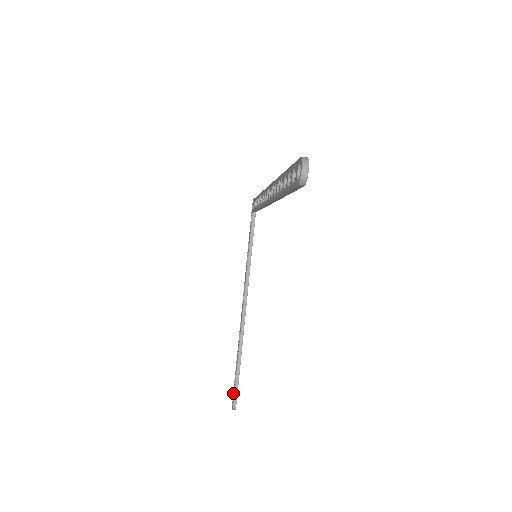
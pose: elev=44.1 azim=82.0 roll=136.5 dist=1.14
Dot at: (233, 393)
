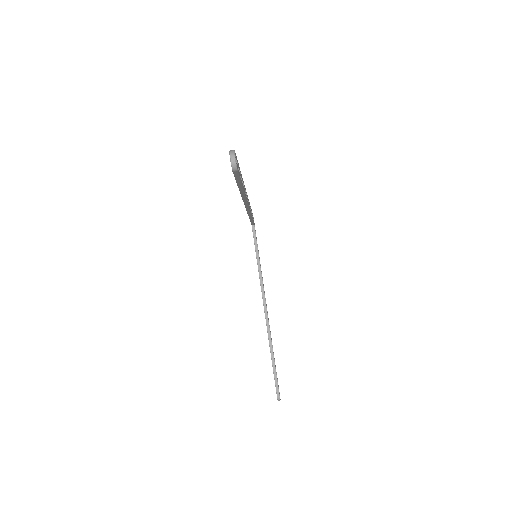
Dot at: occluded
